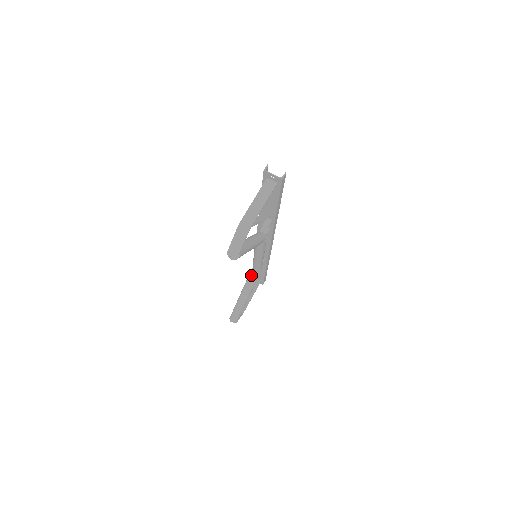
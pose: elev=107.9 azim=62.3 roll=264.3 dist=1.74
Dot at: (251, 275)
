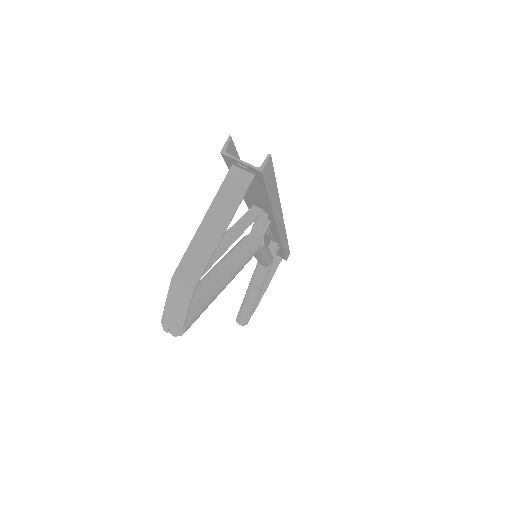
Dot at: (257, 270)
